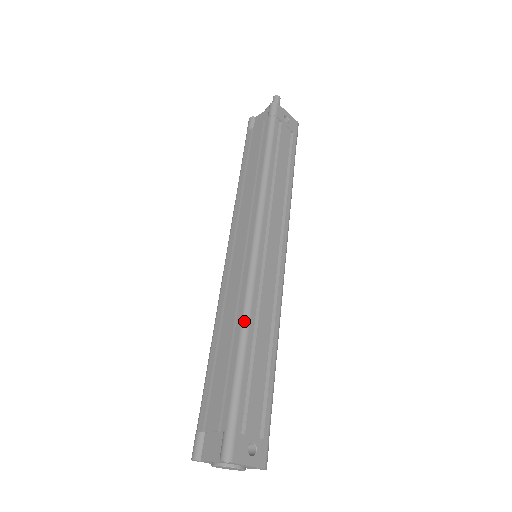
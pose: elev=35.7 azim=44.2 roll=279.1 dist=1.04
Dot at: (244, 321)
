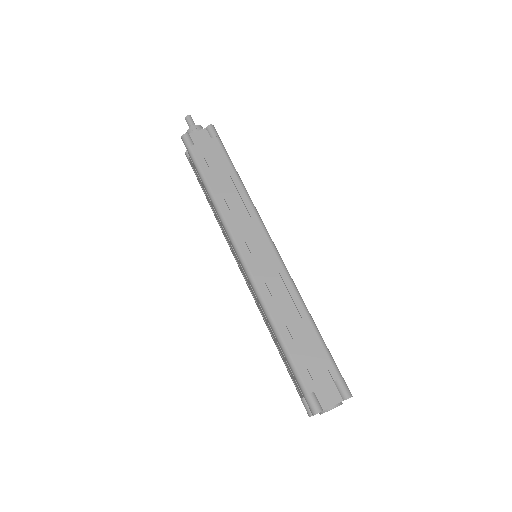
Dot at: (303, 303)
